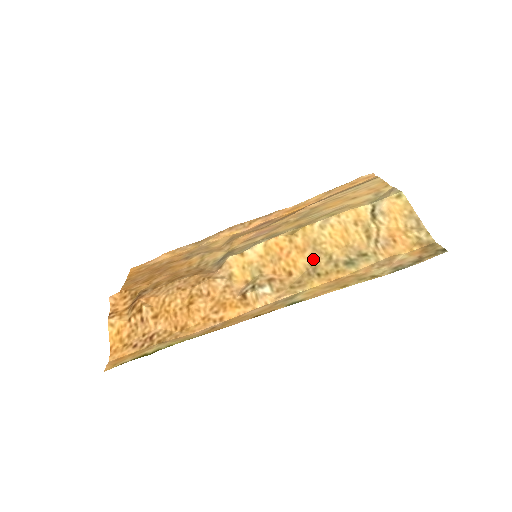
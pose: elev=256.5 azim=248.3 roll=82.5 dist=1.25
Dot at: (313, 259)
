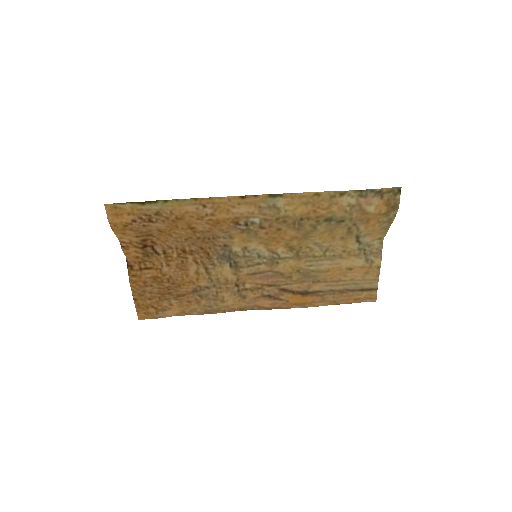
Dot at: (301, 231)
